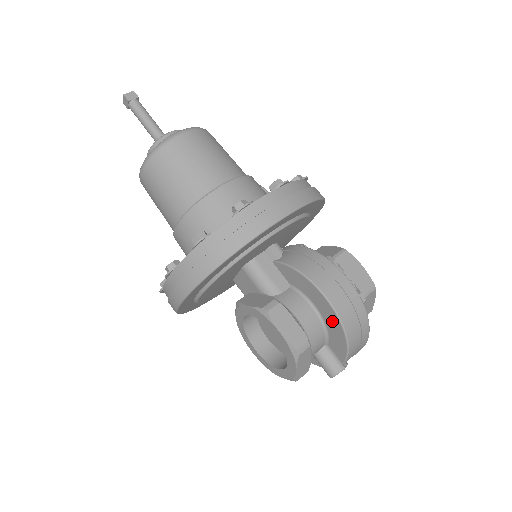
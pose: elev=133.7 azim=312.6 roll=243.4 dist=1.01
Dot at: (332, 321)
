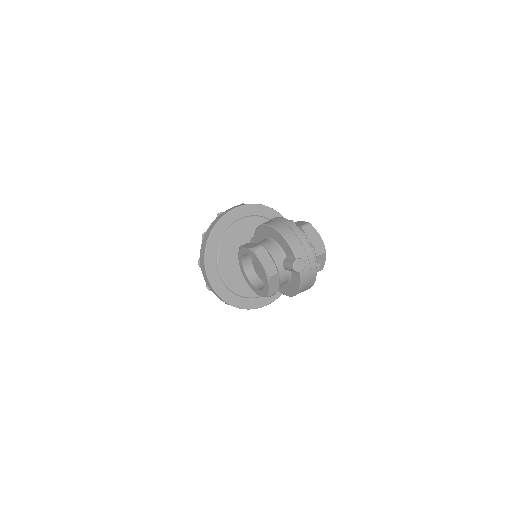
Dot at: (274, 234)
